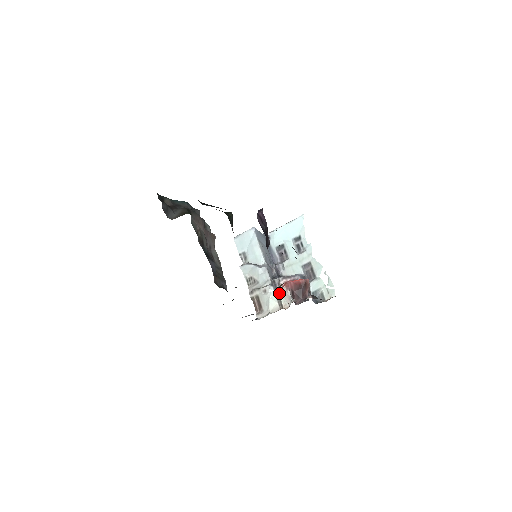
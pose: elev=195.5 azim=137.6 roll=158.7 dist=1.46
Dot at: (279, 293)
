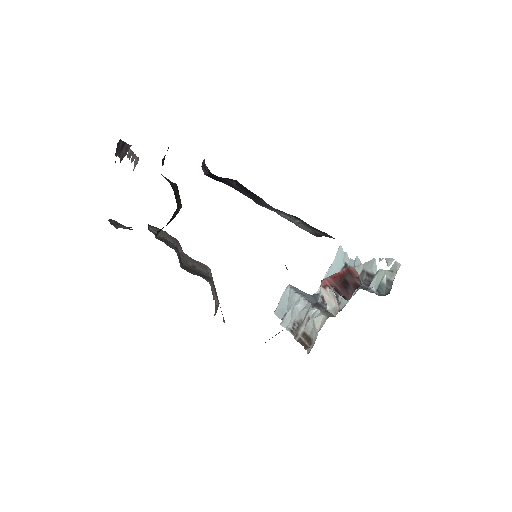
Dot at: (325, 308)
